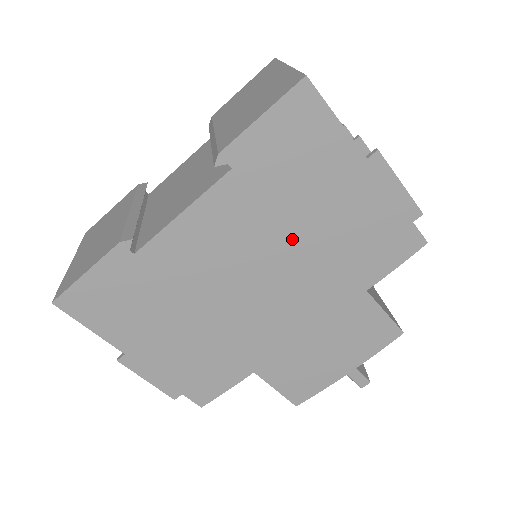
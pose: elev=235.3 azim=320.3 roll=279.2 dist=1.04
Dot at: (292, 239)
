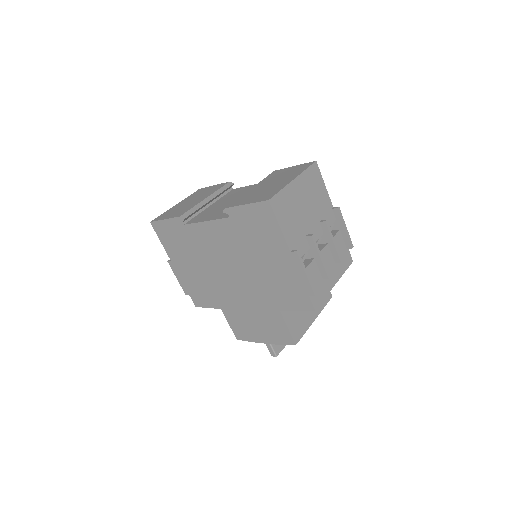
Dot at: (249, 263)
